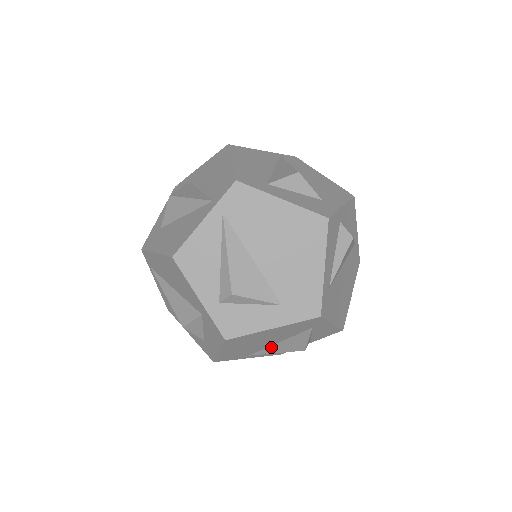
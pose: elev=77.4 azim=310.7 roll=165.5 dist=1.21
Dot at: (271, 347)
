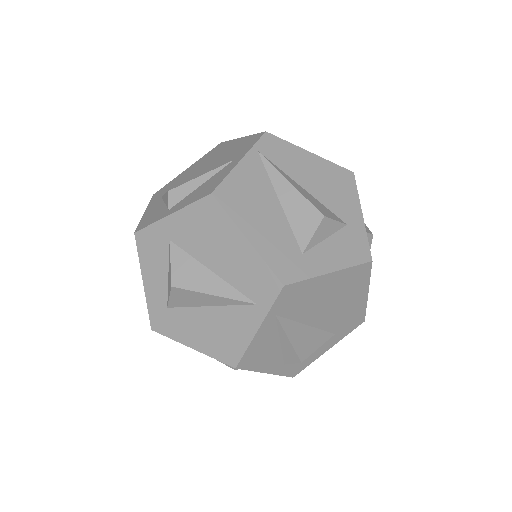
Dot at: occluded
